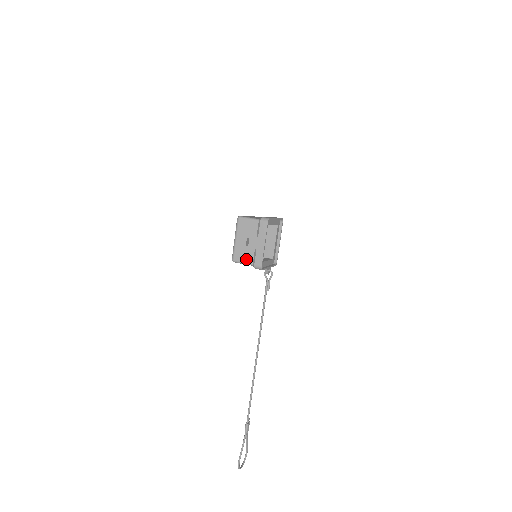
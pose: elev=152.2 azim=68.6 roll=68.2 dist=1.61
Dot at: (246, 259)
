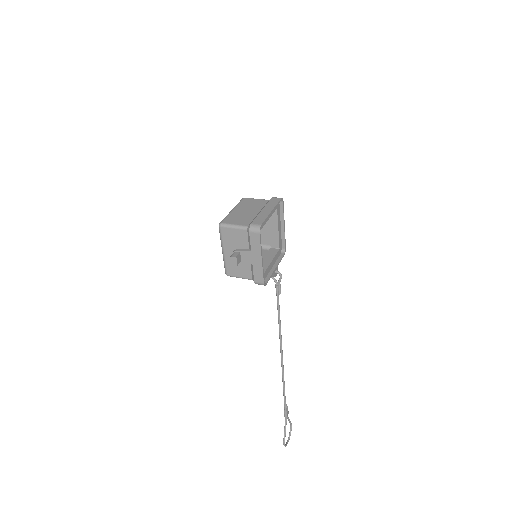
Dot at: (242, 274)
